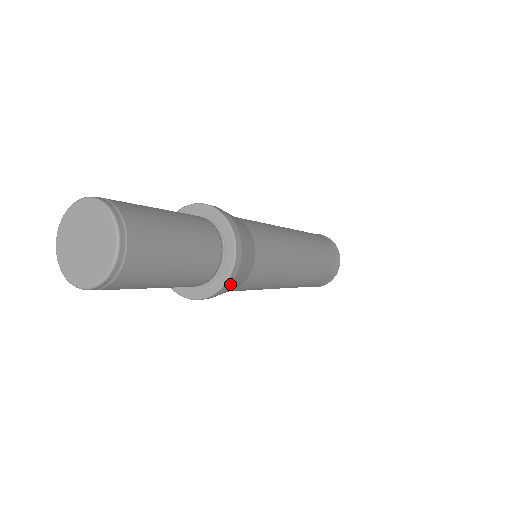
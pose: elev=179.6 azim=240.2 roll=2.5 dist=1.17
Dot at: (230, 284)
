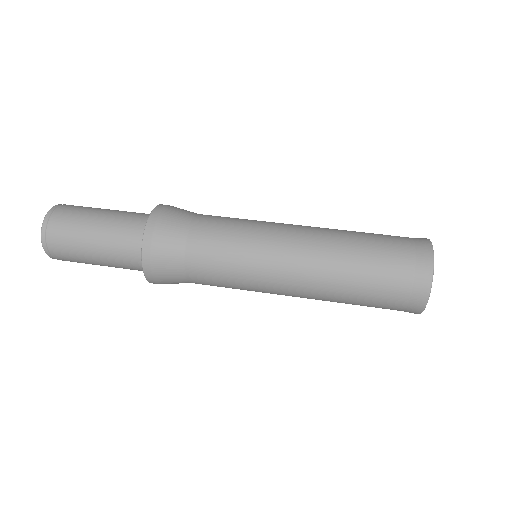
Dot at: (152, 234)
